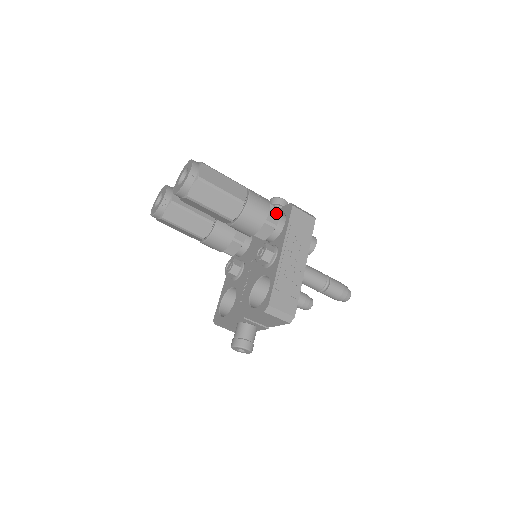
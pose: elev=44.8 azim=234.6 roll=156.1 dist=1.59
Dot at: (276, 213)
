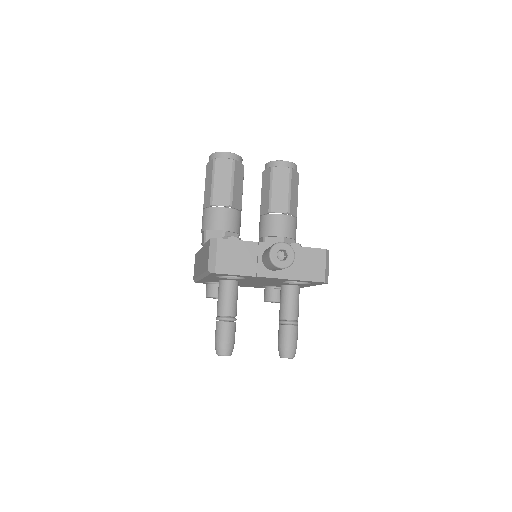
Dot at: occluded
